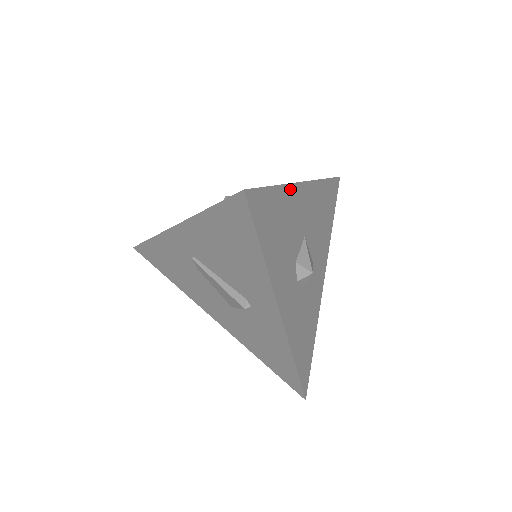
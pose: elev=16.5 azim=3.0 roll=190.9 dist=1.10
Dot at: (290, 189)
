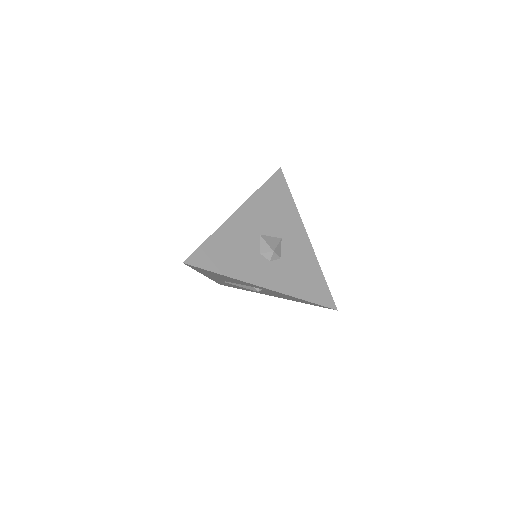
Dot at: (224, 227)
